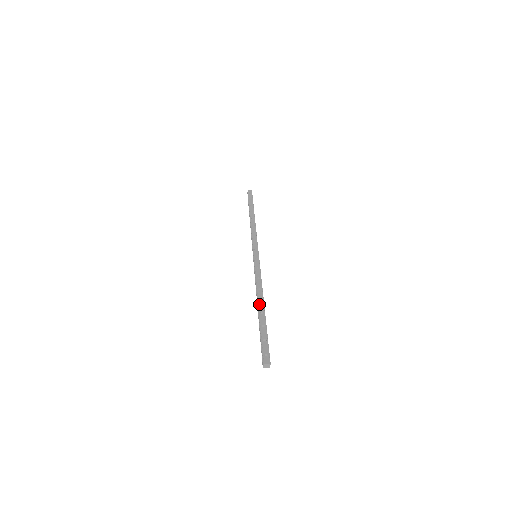
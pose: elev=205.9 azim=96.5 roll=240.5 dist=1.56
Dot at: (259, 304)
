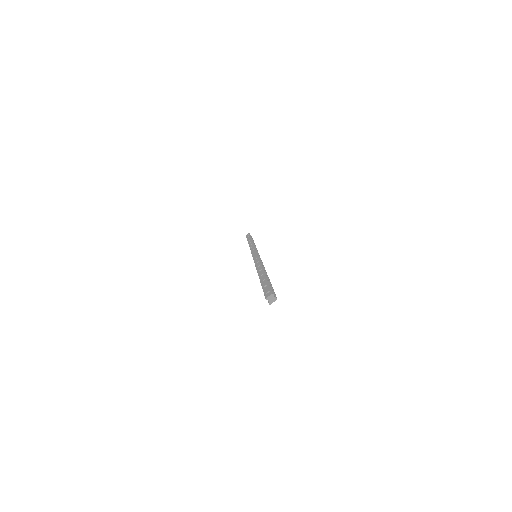
Dot at: (258, 273)
